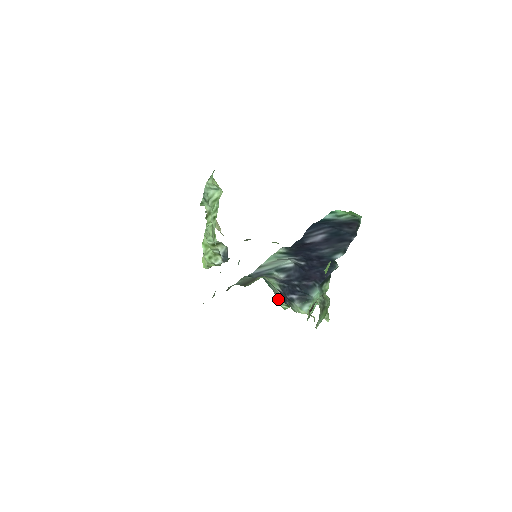
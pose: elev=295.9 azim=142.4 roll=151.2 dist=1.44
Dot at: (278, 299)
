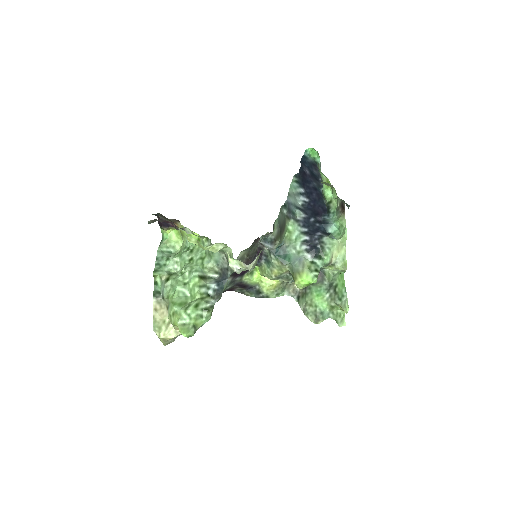
Dot at: (306, 264)
